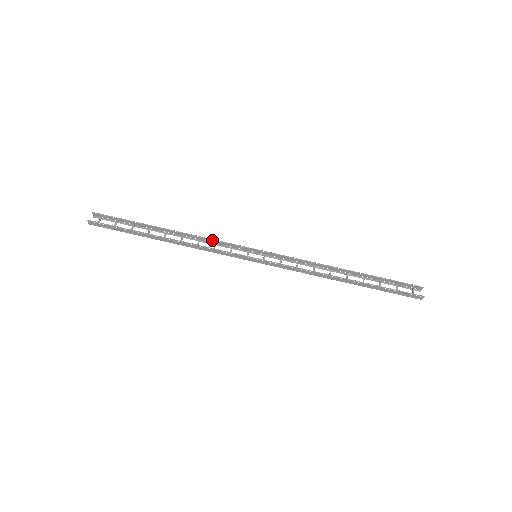
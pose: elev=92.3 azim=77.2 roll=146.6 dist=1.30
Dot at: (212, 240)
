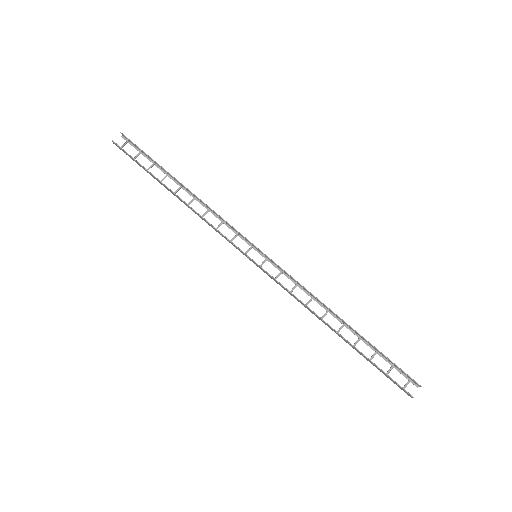
Dot at: (220, 217)
